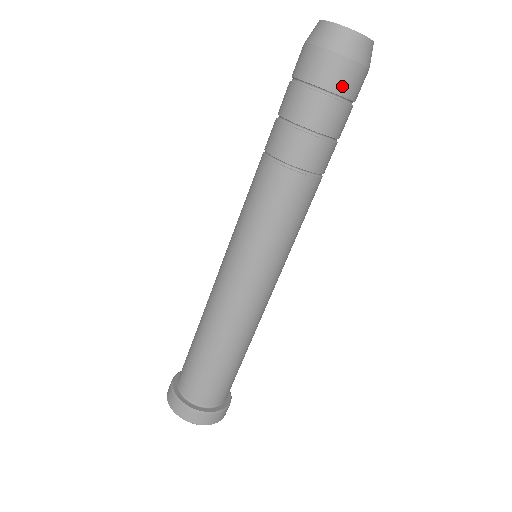
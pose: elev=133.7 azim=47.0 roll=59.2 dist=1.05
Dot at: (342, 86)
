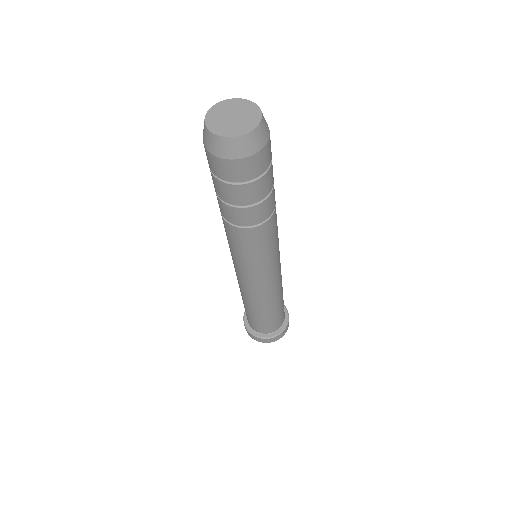
Dot at: (243, 176)
